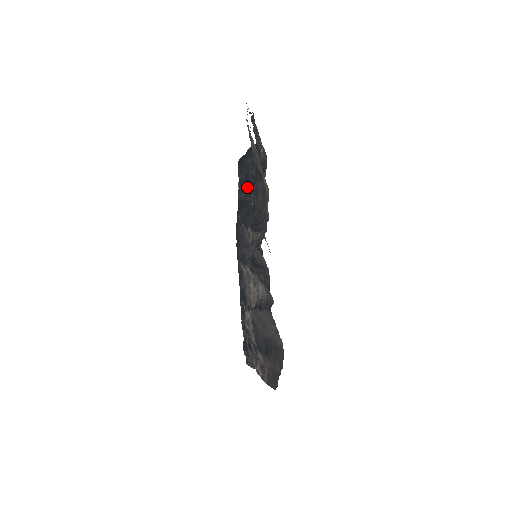
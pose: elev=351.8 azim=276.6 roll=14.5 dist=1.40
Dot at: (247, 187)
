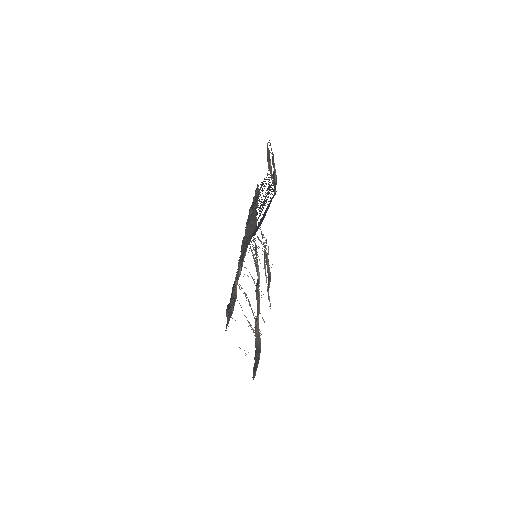
Dot at: occluded
